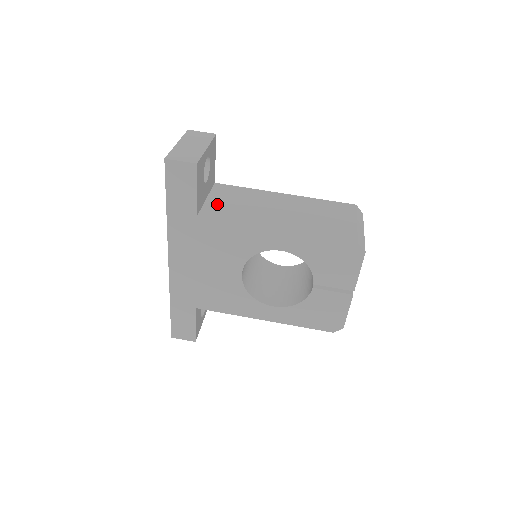
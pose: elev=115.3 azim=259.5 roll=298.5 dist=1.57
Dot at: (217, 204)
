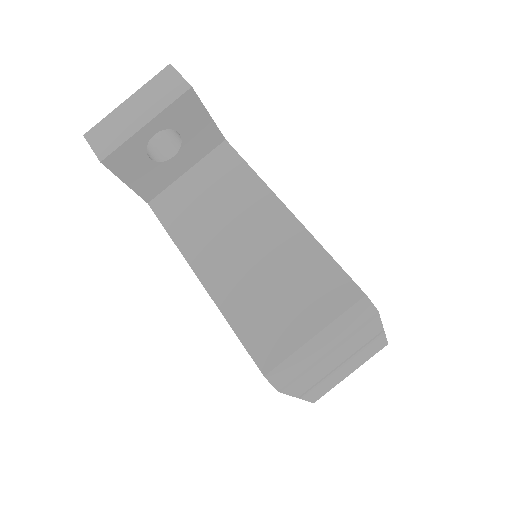
Dot at: (187, 189)
